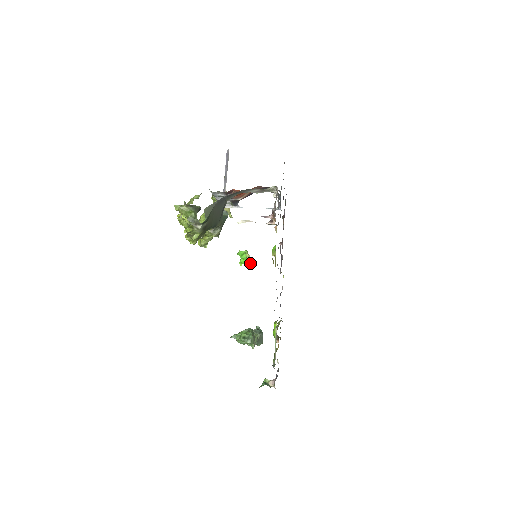
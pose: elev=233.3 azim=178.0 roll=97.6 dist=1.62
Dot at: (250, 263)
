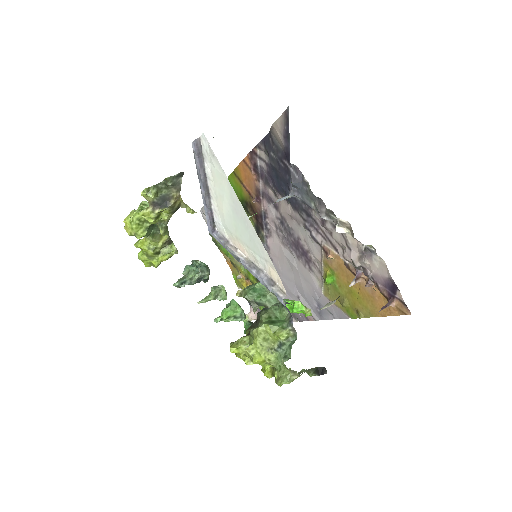
Dot at: (310, 315)
